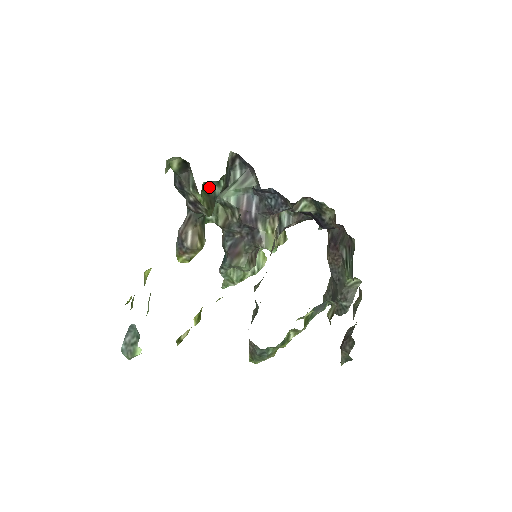
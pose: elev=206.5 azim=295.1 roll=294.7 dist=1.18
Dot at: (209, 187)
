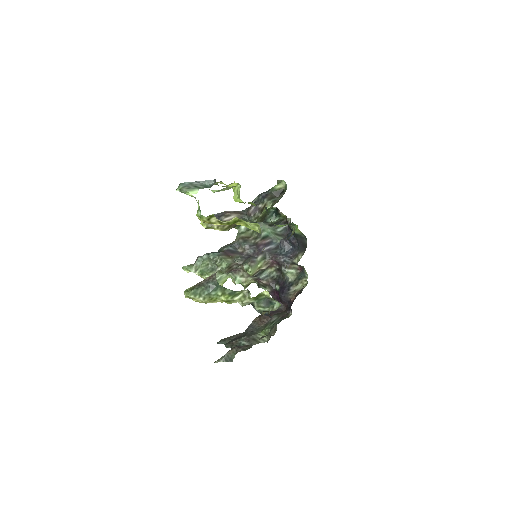
Dot at: (271, 213)
